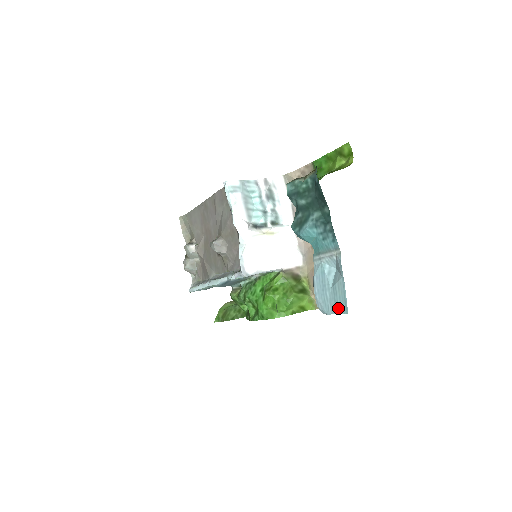
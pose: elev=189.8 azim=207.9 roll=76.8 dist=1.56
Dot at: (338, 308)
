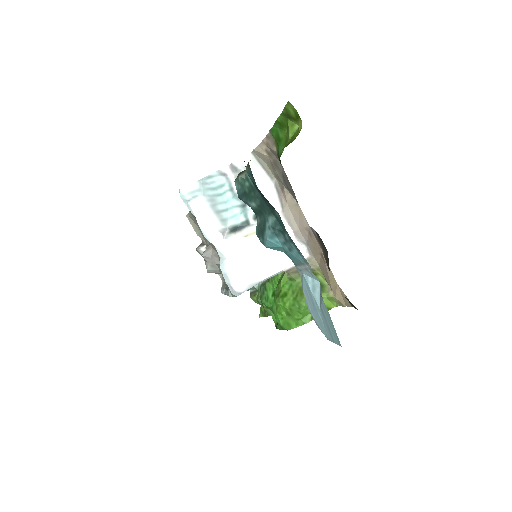
Dot at: (332, 336)
